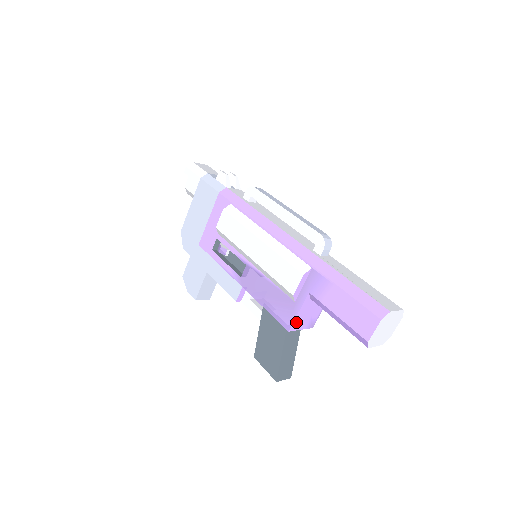
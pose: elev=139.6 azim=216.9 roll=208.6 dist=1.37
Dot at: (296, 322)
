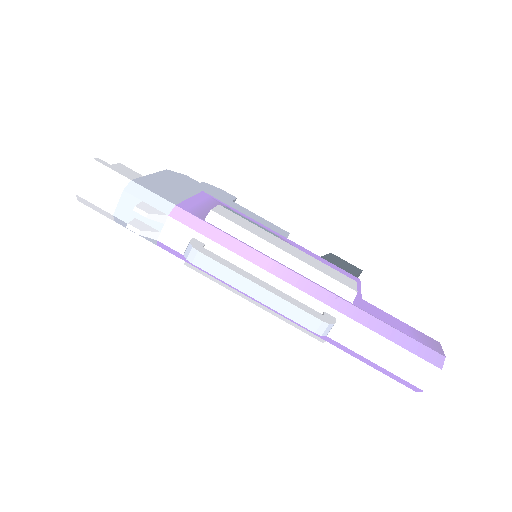
Dot at: occluded
